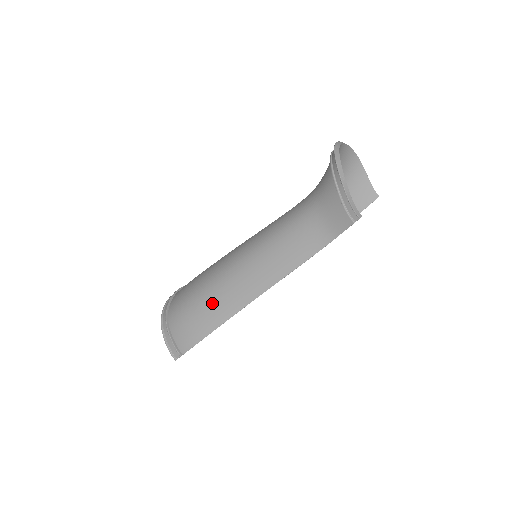
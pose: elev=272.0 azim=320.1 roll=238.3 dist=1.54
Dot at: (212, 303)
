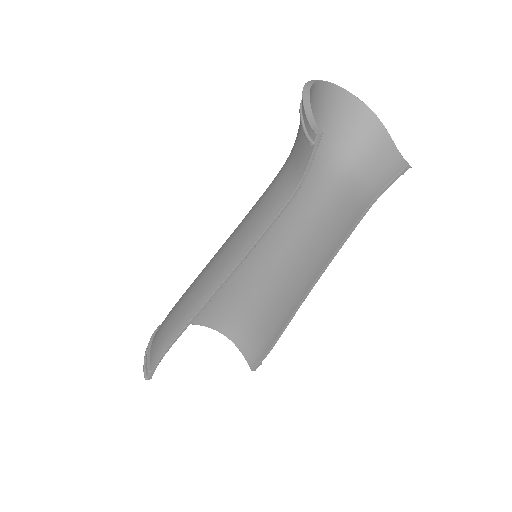
Dot at: (186, 299)
